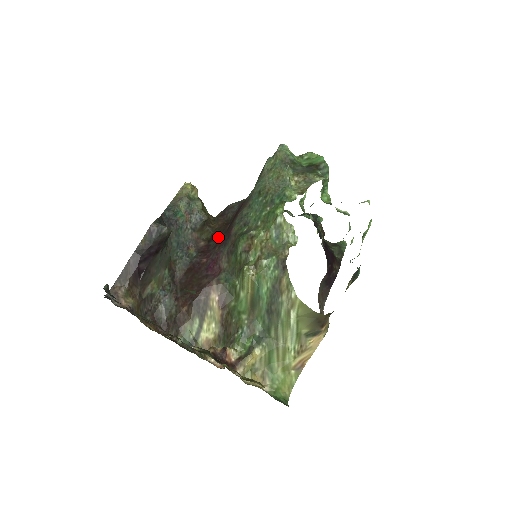
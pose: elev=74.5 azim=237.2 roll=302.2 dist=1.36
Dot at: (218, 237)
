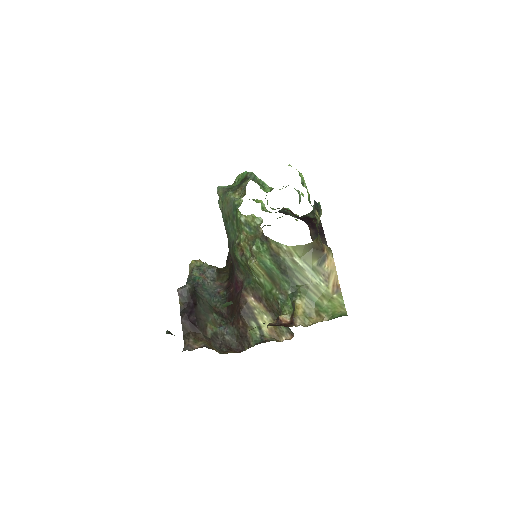
Dot at: (231, 272)
